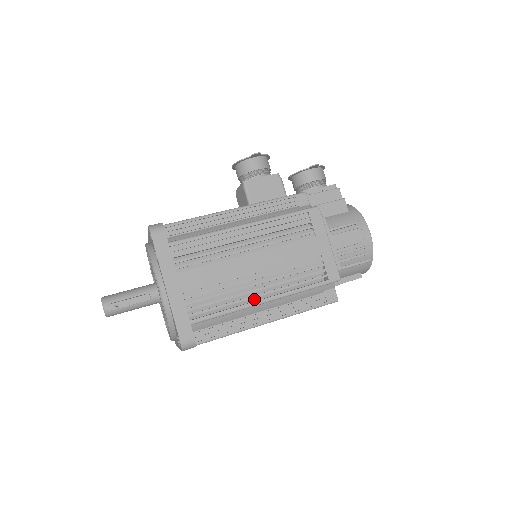
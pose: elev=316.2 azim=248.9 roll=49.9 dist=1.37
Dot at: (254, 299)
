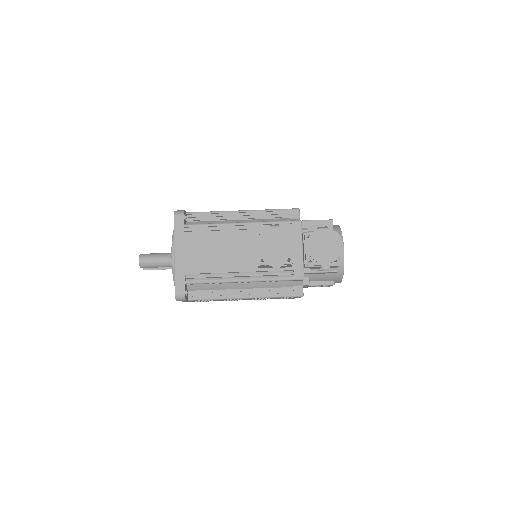
Dot at: occluded
